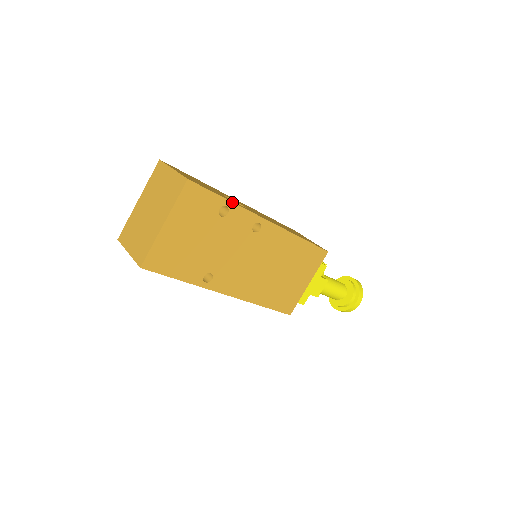
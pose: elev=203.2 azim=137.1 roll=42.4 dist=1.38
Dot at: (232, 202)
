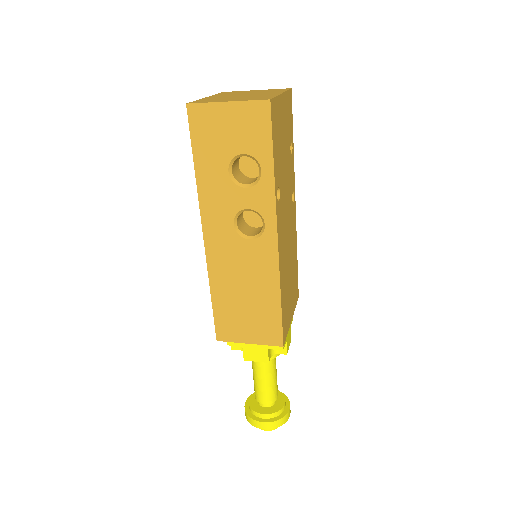
Dot at: (293, 149)
